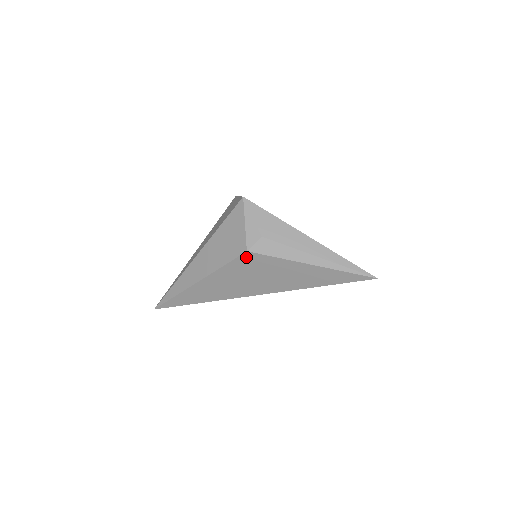
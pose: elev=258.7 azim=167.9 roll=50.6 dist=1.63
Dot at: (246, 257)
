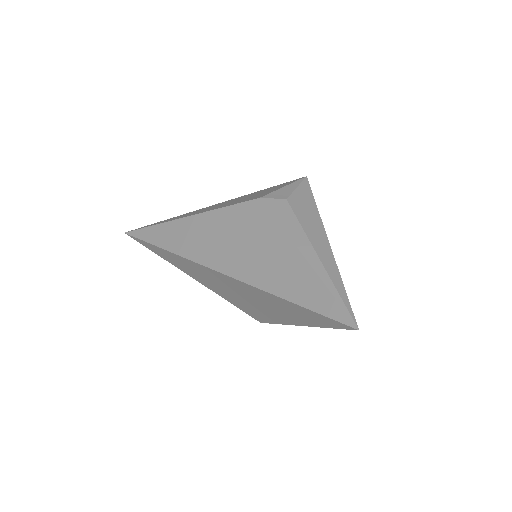
Dot at: (253, 206)
